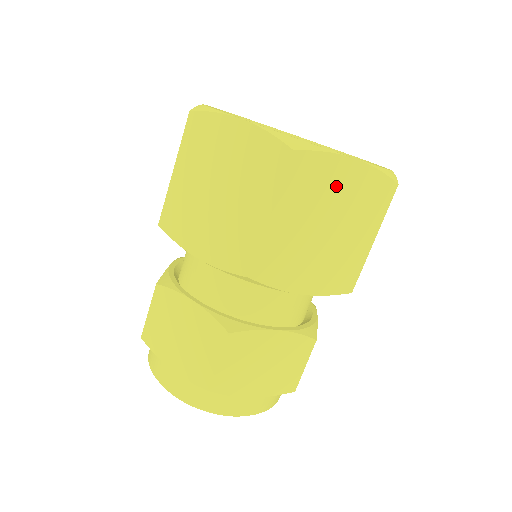
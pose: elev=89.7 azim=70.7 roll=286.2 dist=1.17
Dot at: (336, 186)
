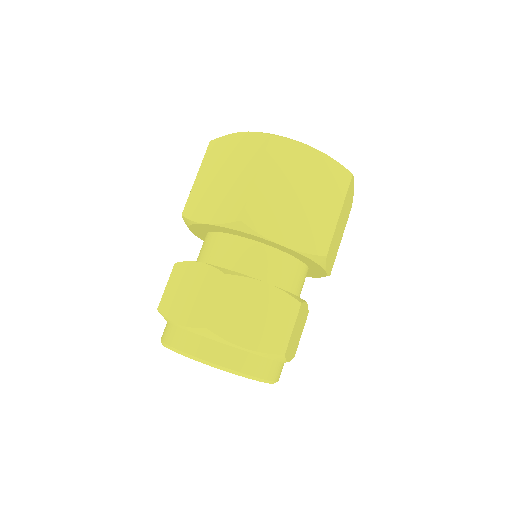
Dot at: (304, 165)
